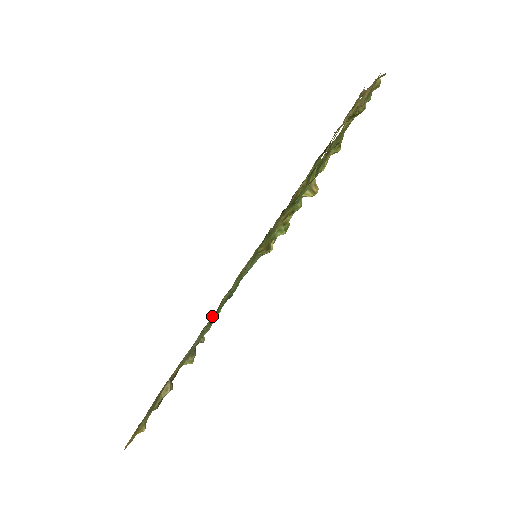
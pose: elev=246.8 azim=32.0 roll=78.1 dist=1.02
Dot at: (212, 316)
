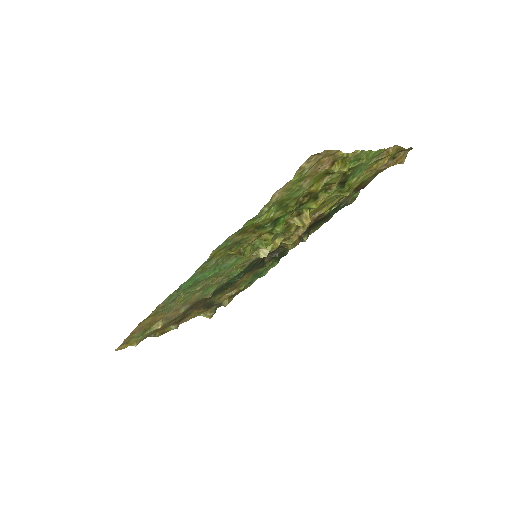
Dot at: occluded
